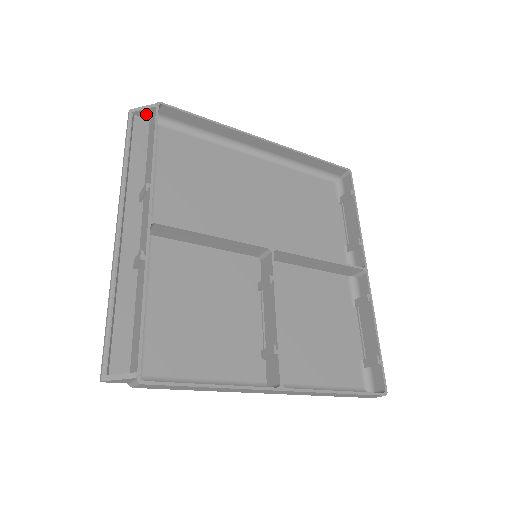
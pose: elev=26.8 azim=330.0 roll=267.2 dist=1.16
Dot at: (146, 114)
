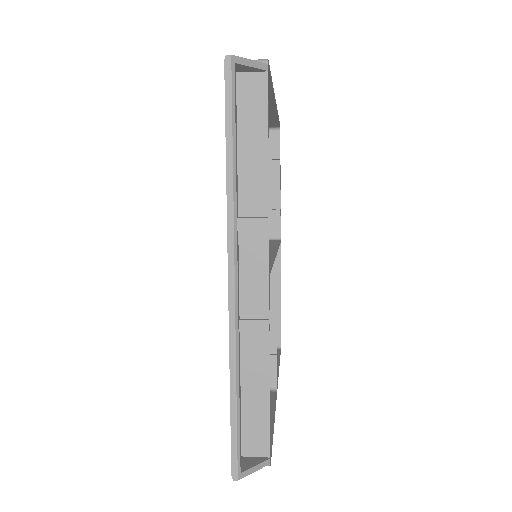
Dot at: (244, 69)
